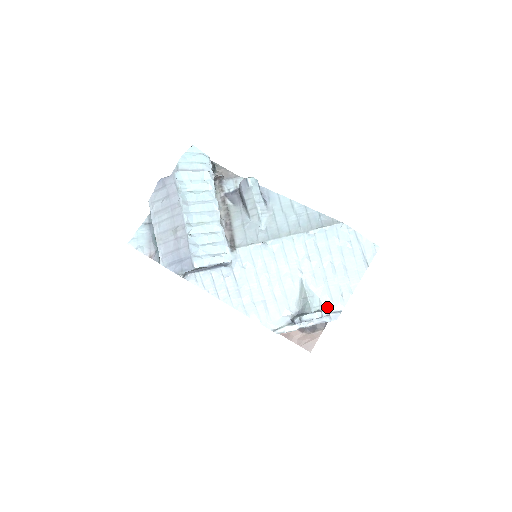
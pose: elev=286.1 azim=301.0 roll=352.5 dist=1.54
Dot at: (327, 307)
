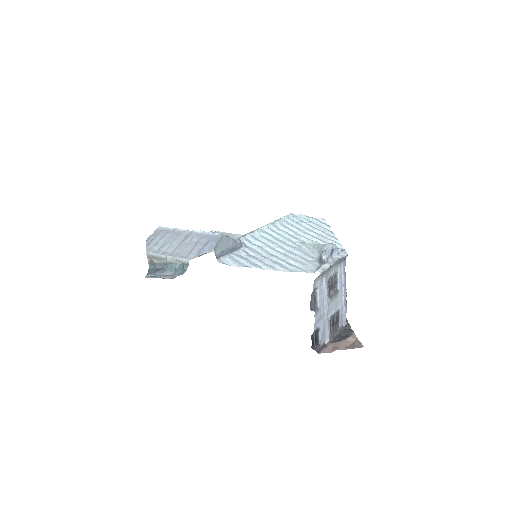
Dot at: occluded
